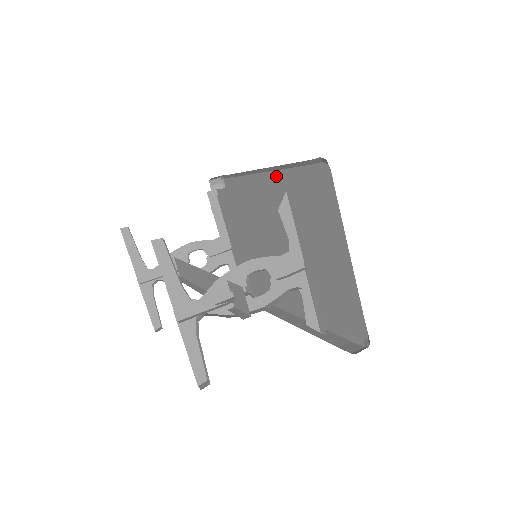
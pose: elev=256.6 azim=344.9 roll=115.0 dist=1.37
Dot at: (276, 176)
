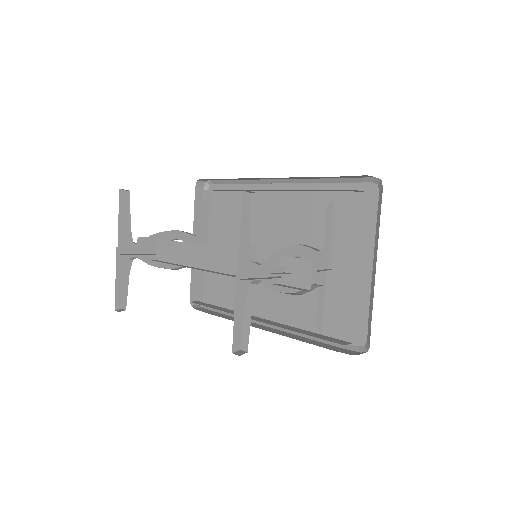
Dot at: (299, 188)
